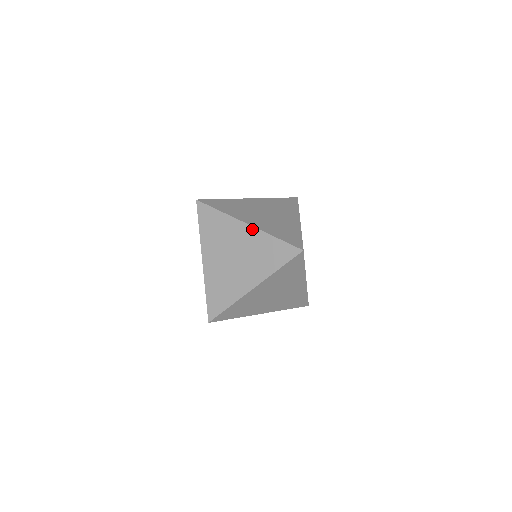
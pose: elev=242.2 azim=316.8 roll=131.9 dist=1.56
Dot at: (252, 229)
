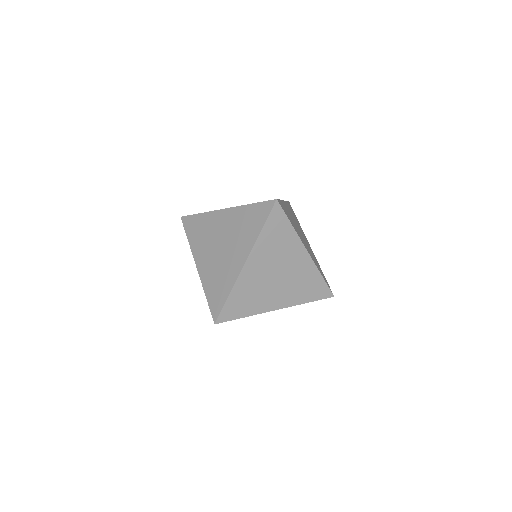
Dot at: (229, 210)
